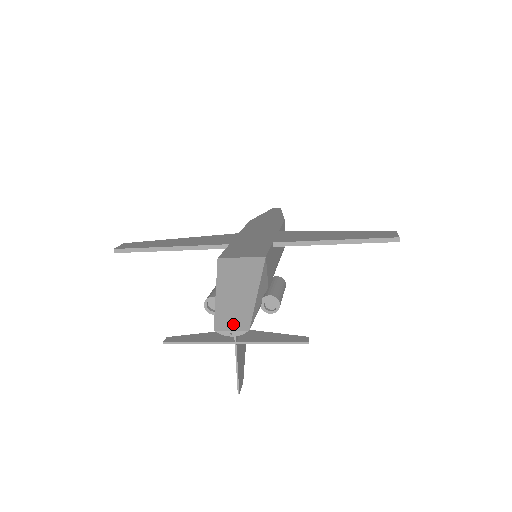
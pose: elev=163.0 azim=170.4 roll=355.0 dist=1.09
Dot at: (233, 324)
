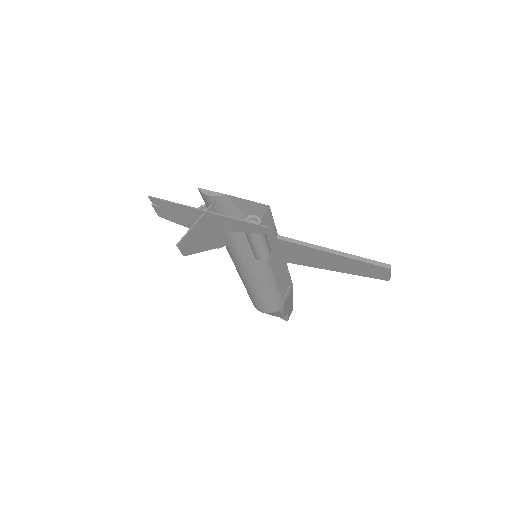
Dot at: (216, 192)
